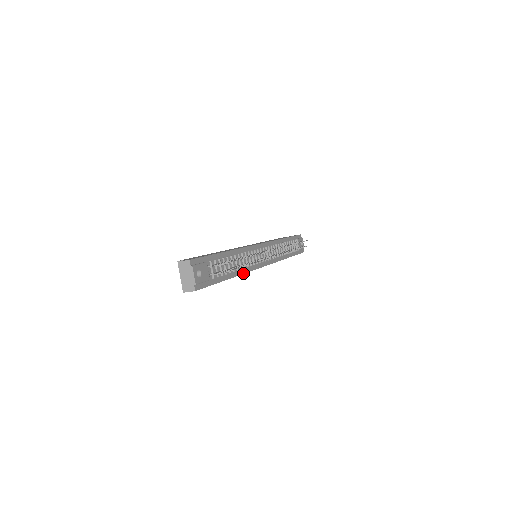
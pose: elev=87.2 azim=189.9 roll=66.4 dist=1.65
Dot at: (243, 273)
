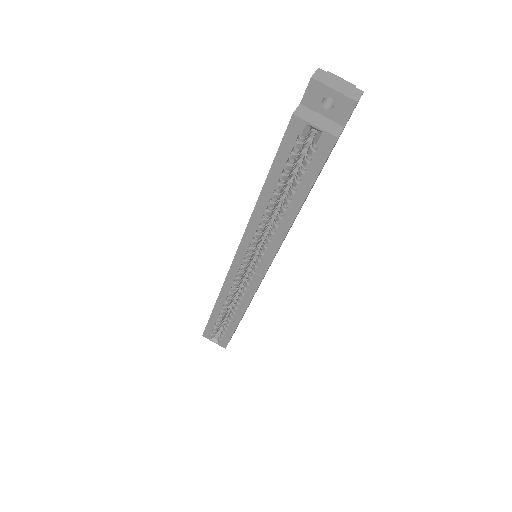
Dot at: occluded
